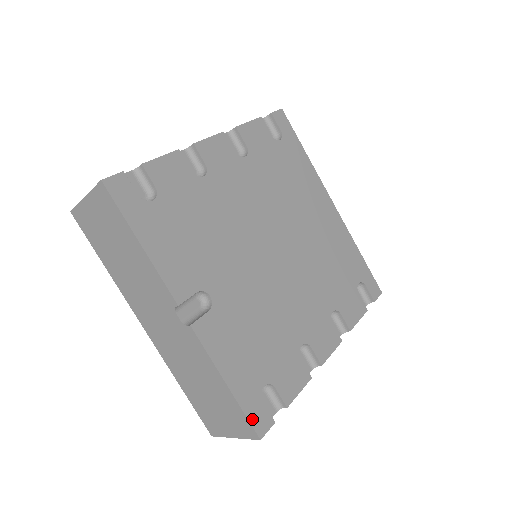
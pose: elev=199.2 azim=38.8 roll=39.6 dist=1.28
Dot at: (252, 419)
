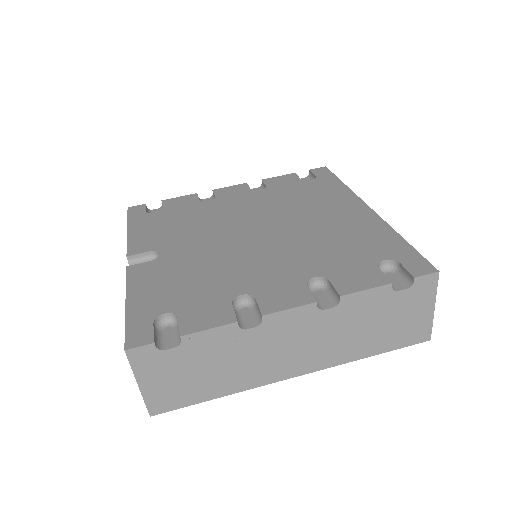
Dot at: (130, 332)
